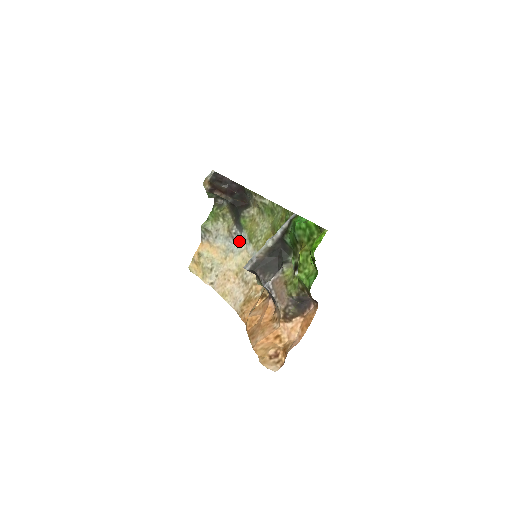
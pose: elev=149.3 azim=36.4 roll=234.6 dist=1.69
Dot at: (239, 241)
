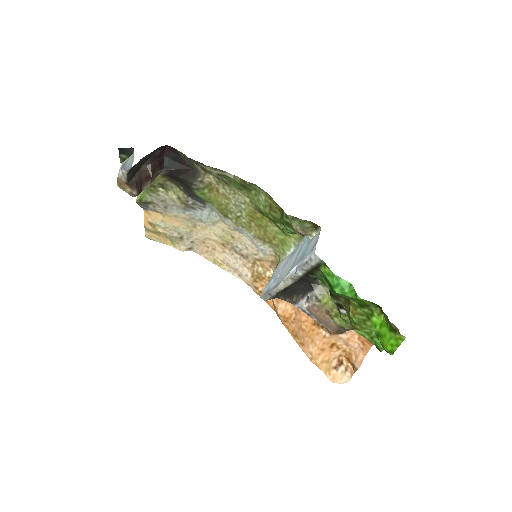
Dot at: (205, 212)
